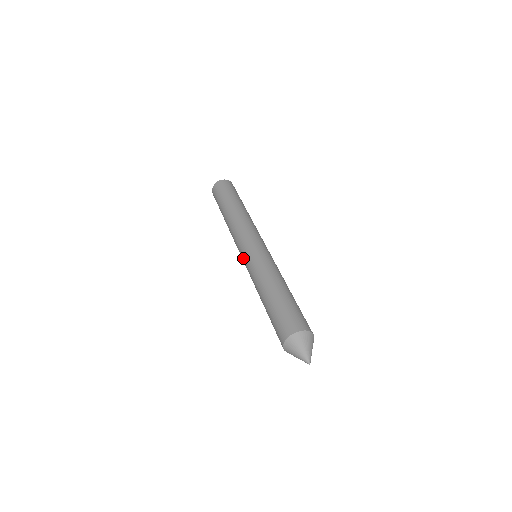
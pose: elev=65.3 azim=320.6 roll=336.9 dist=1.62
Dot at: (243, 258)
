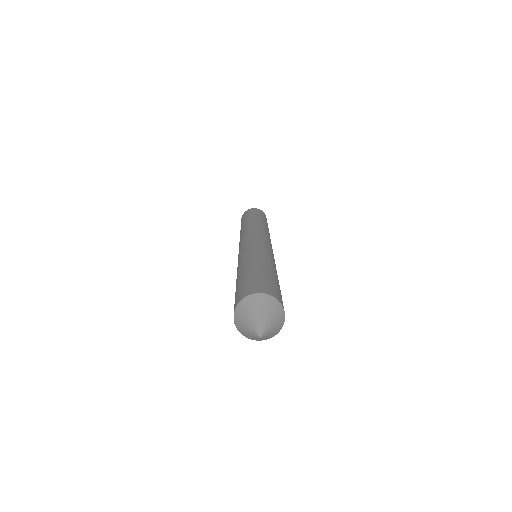
Dot at: (240, 248)
